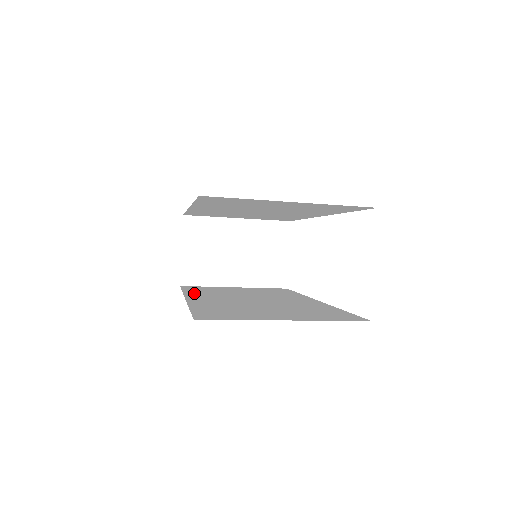
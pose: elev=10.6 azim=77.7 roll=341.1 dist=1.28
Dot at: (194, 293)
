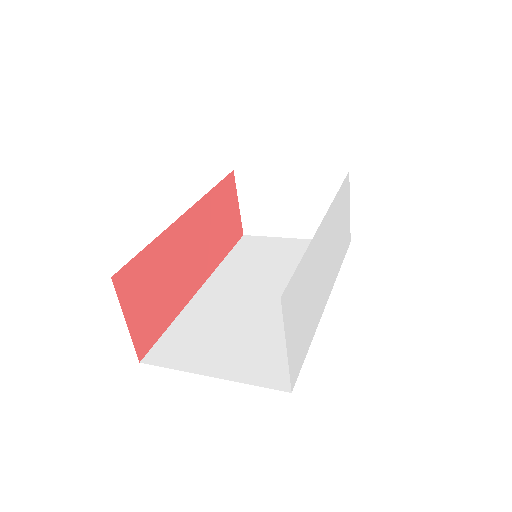
Dot at: (227, 267)
